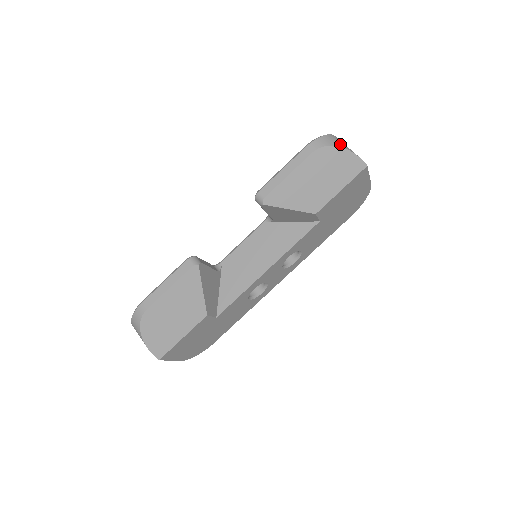
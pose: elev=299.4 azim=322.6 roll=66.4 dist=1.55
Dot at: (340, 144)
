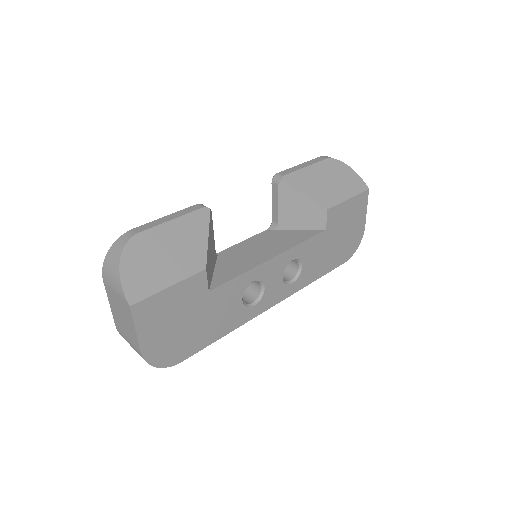
Dot at: occluded
